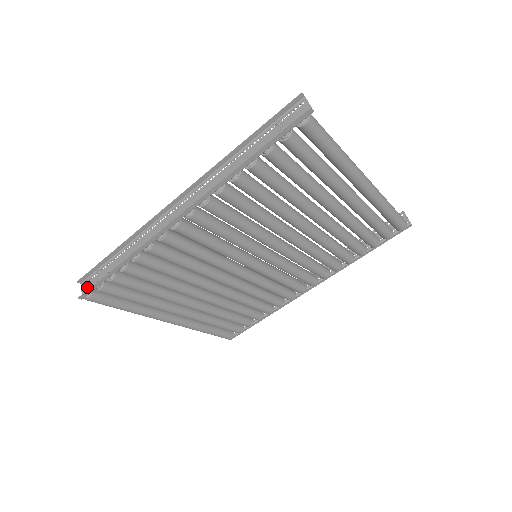
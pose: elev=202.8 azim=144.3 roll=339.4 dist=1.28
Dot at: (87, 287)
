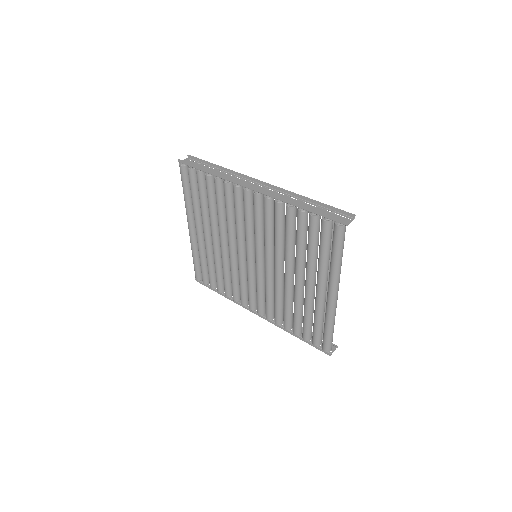
Dot at: (187, 161)
